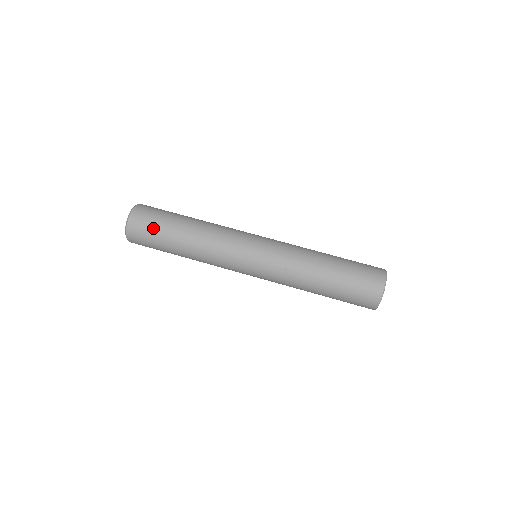
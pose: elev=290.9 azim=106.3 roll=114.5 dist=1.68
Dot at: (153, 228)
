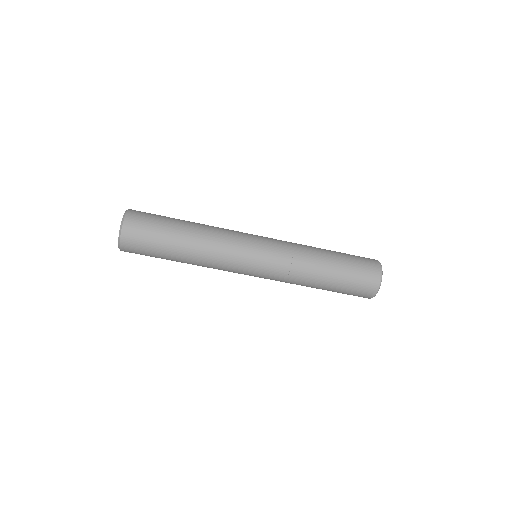
Dot at: (148, 252)
